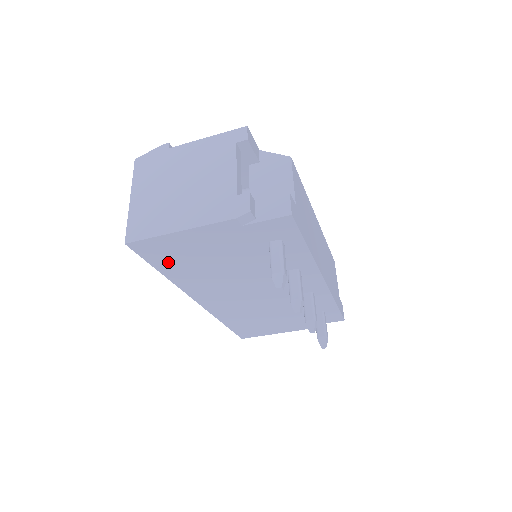
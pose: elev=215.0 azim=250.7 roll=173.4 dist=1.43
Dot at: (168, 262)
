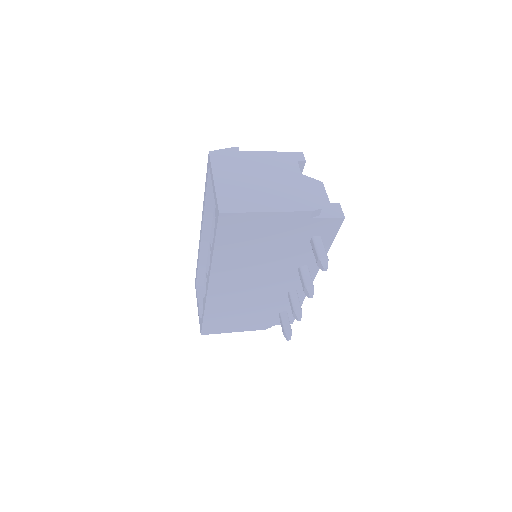
Dot at: (230, 239)
